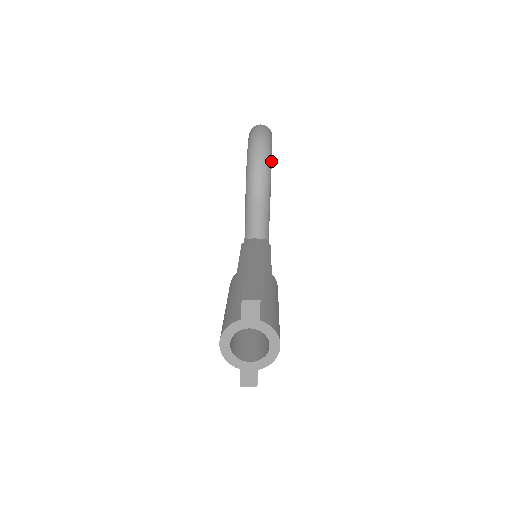
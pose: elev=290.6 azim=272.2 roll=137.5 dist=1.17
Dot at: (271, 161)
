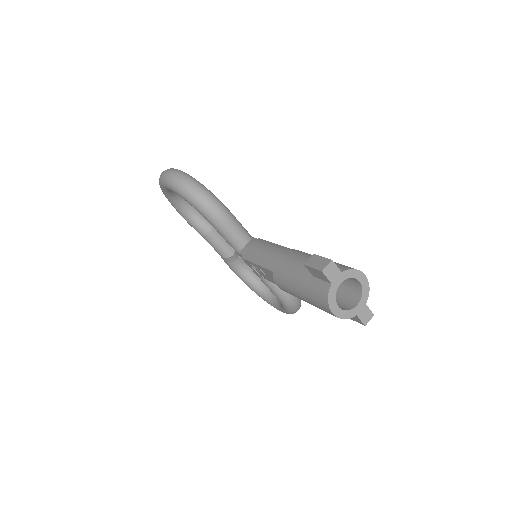
Dot at: (204, 186)
